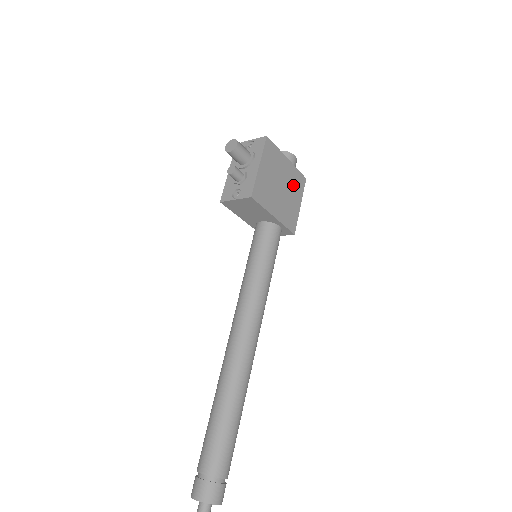
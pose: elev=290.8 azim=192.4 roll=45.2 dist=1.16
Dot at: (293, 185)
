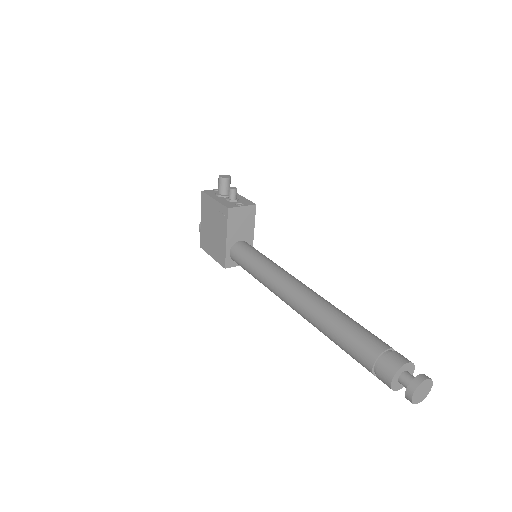
Dot at: occluded
